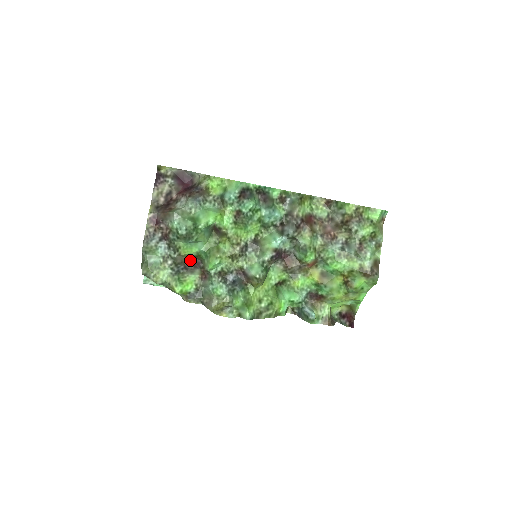
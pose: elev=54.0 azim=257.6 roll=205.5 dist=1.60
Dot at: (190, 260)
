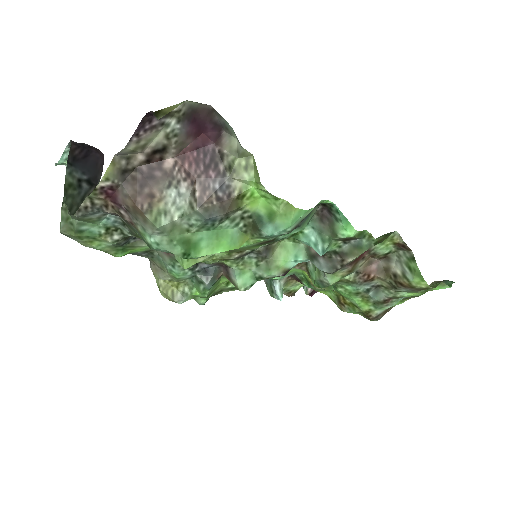
Dot at: occluded
